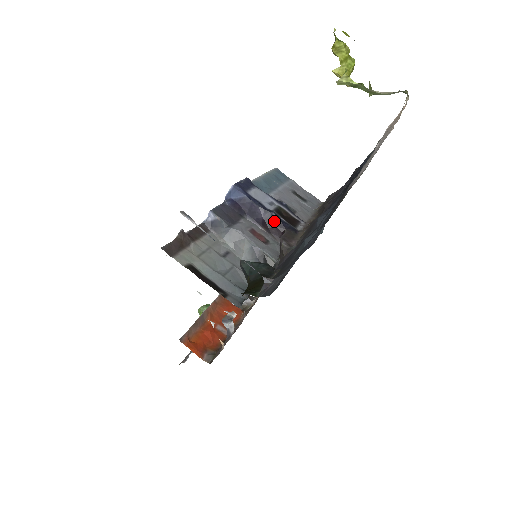
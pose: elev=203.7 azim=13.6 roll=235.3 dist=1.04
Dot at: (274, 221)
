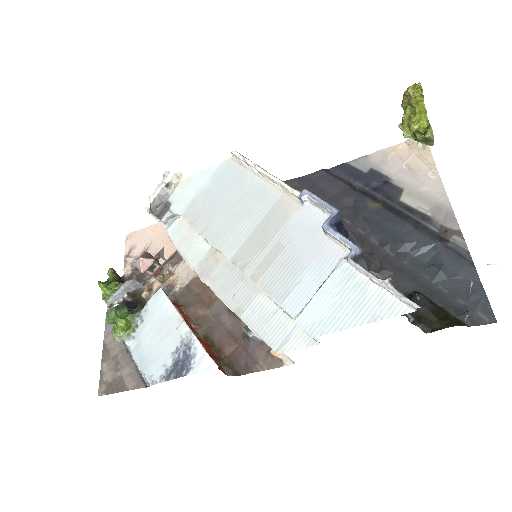
Dot at: occluded
